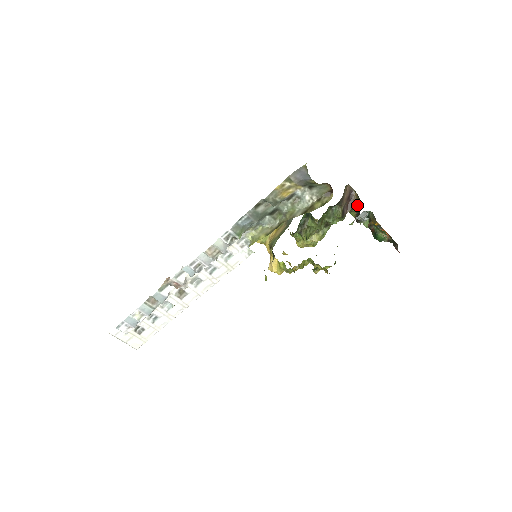
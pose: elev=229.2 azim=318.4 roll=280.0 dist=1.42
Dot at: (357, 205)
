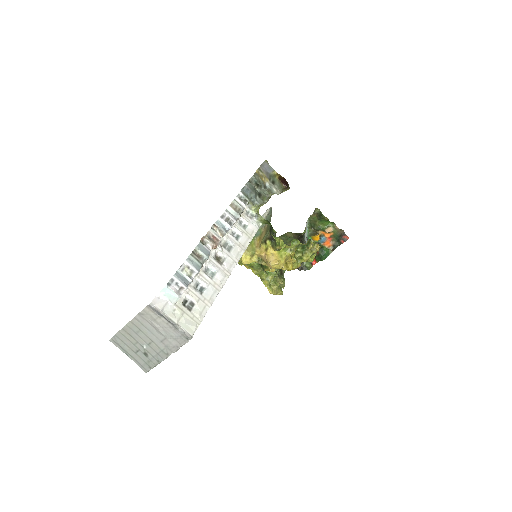
Dot at: occluded
